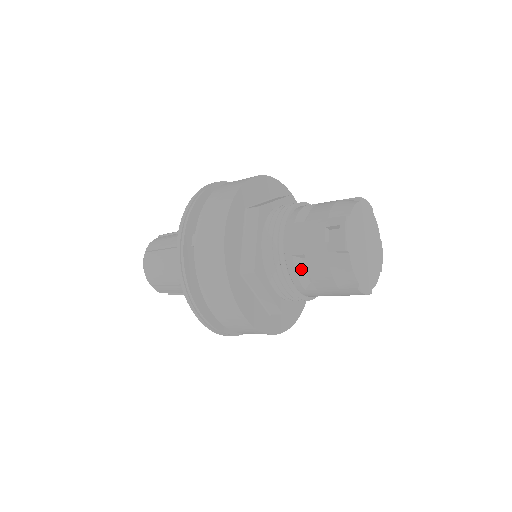
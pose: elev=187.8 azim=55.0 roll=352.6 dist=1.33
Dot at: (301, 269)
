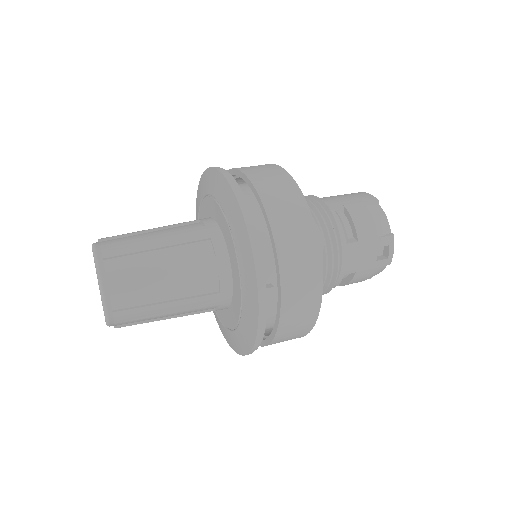
Dot at: occluded
